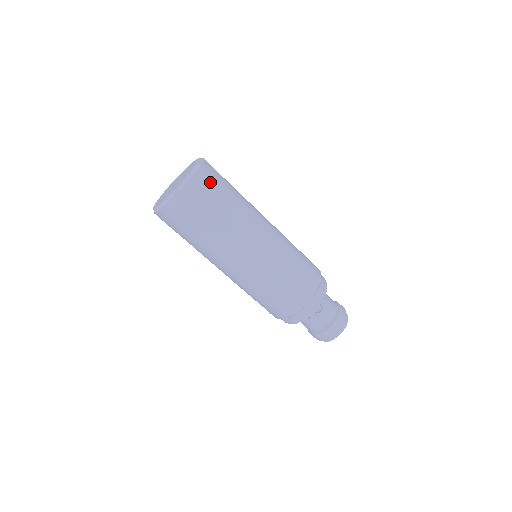
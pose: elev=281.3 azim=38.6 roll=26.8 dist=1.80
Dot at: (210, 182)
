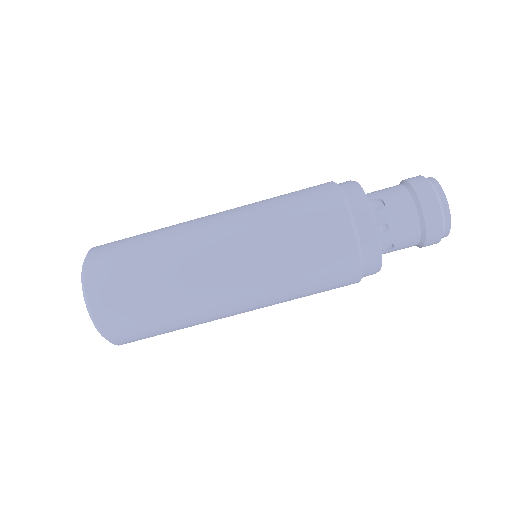
Dot at: (110, 246)
